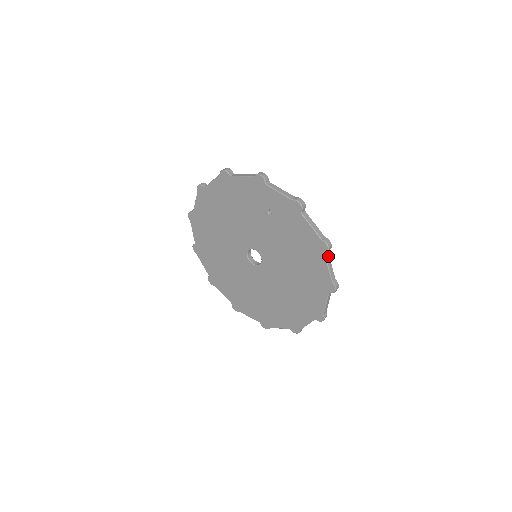
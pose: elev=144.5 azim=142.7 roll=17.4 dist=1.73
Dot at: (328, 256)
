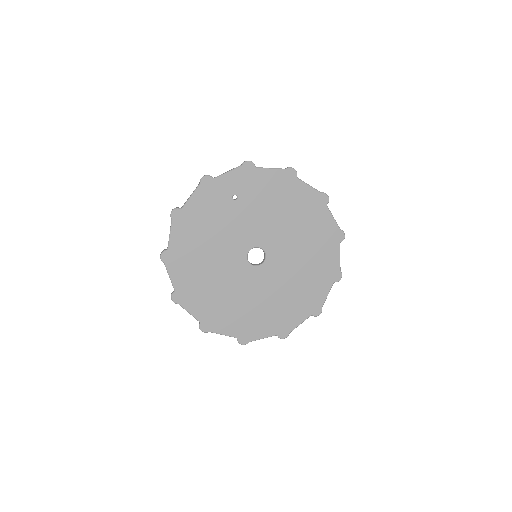
Dot at: (299, 180)
